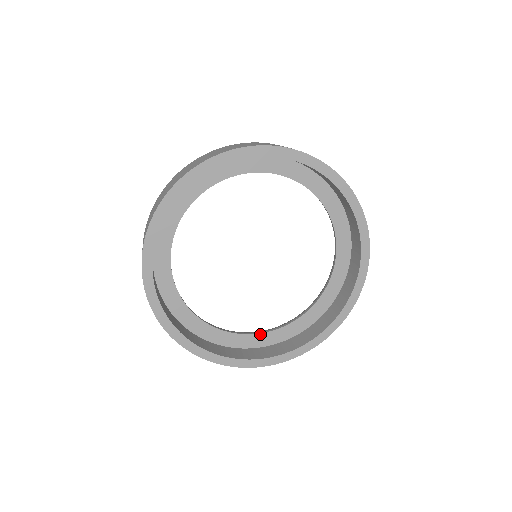
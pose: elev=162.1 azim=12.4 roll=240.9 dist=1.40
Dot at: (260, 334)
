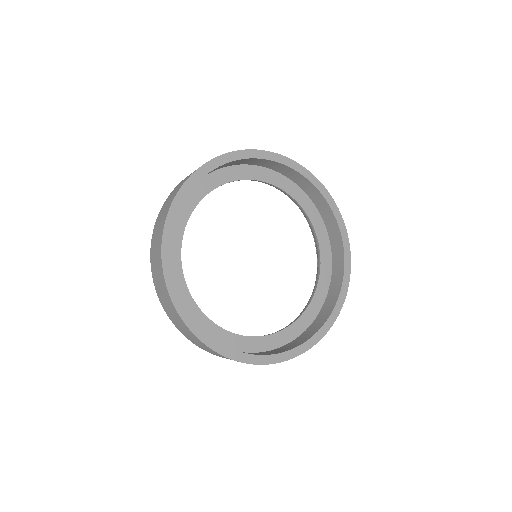
Dot at: (219, 327)
